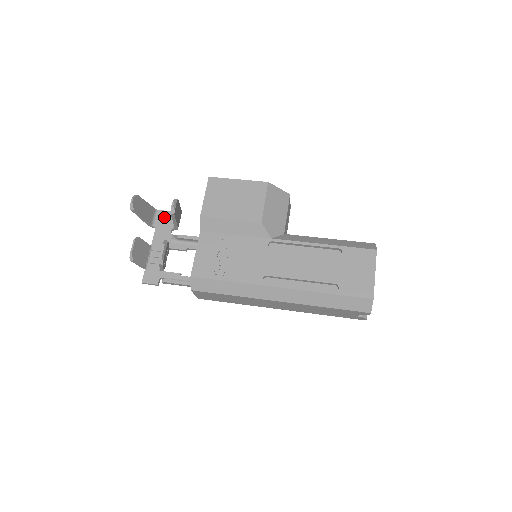
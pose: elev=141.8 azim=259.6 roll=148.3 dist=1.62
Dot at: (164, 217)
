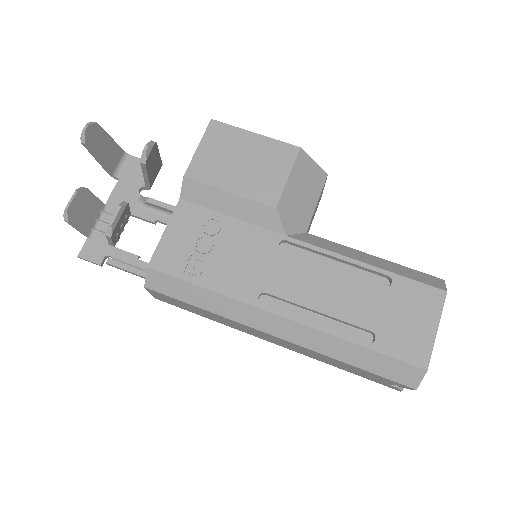
Dot at: (135, 167)
